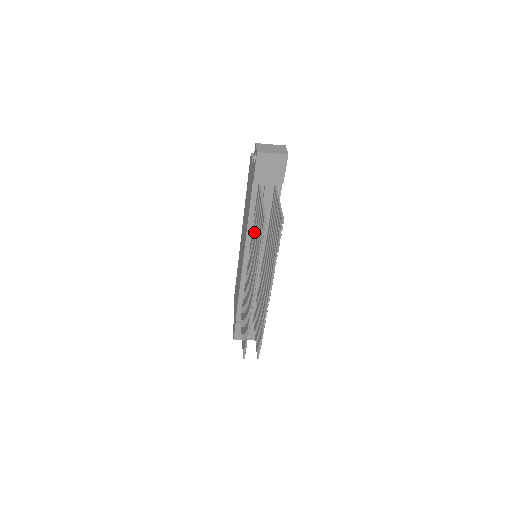
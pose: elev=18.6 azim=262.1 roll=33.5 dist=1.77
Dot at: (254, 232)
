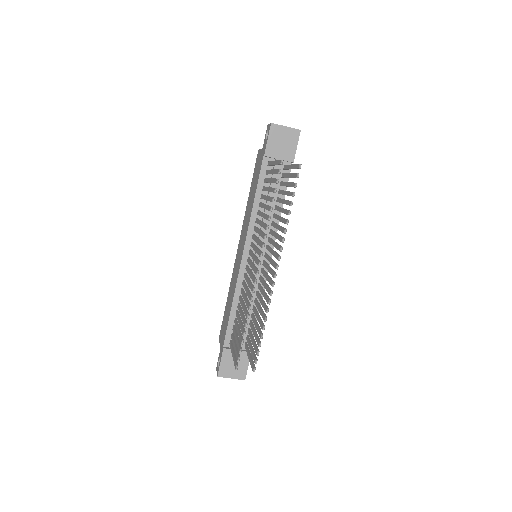
Dot at: (260, 211)
